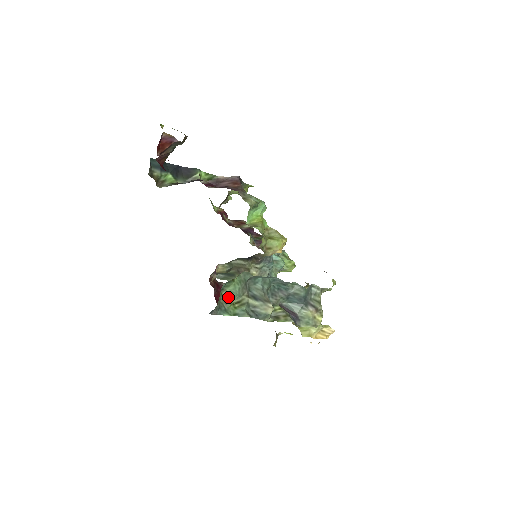
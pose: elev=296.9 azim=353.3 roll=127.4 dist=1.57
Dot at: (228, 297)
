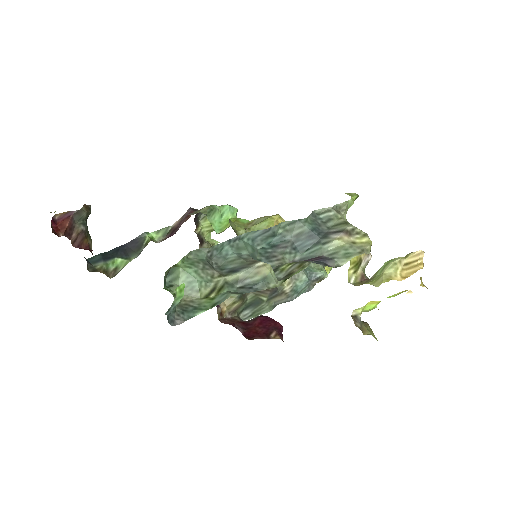
Dot at: (191, 292)
